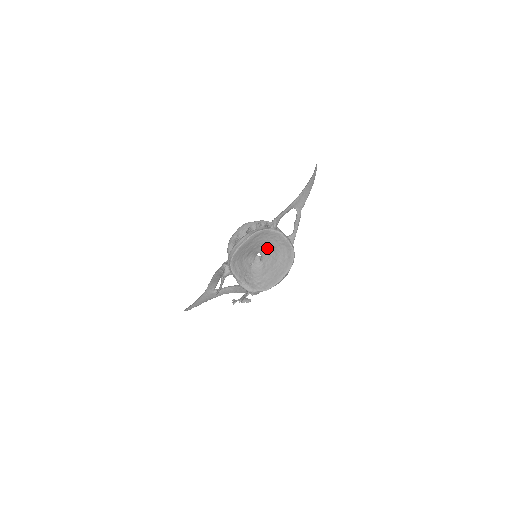
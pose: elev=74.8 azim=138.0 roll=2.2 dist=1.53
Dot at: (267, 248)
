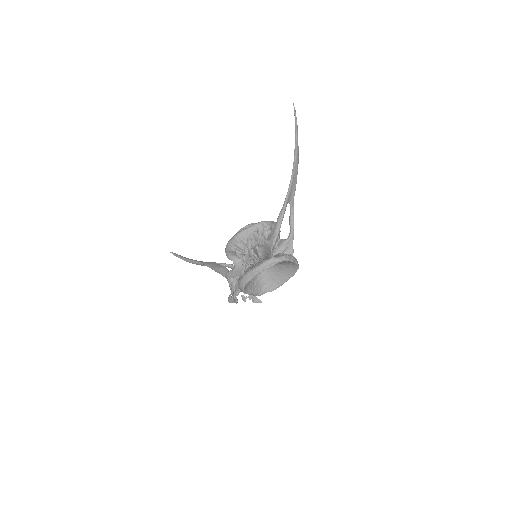
Dot at: occluded
